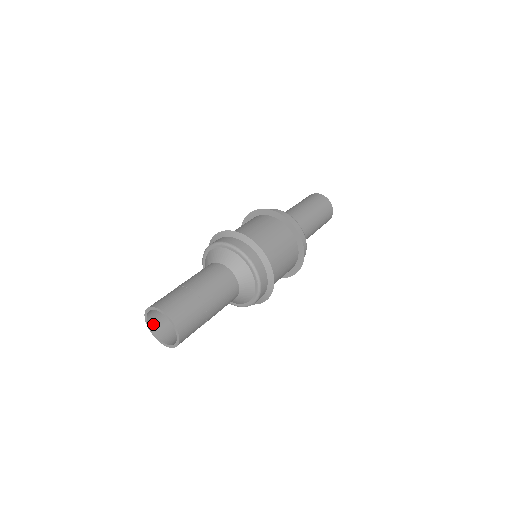
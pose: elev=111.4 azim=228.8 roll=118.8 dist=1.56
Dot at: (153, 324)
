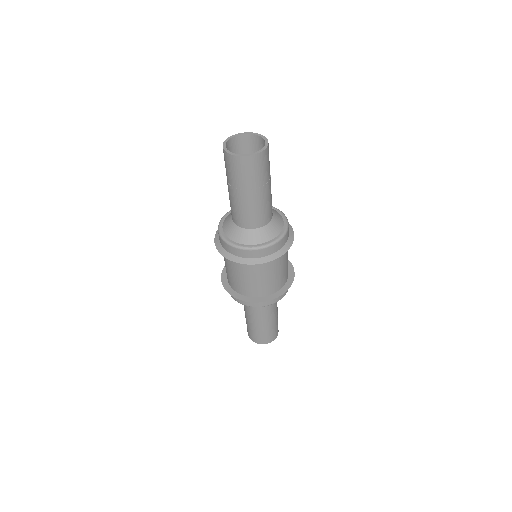
Dot at: occluded
